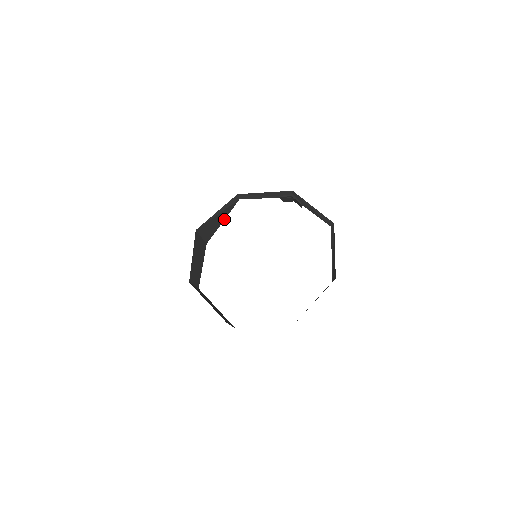
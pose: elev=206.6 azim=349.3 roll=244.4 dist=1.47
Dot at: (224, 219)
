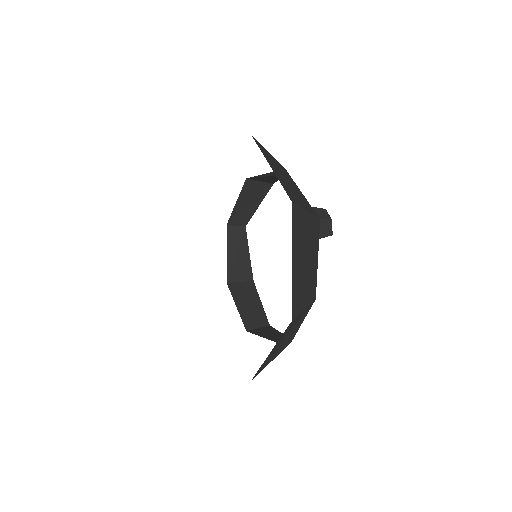
Dot at: occluded
